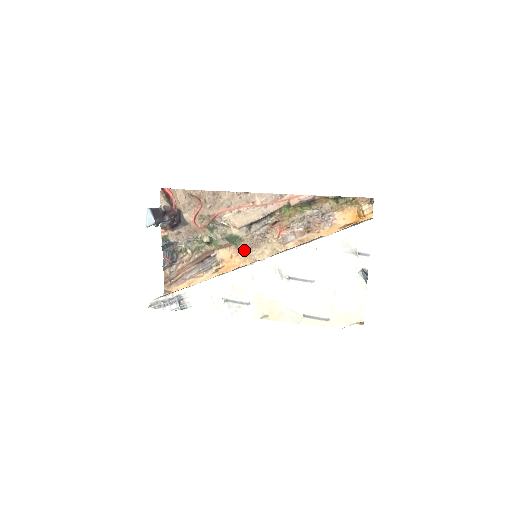
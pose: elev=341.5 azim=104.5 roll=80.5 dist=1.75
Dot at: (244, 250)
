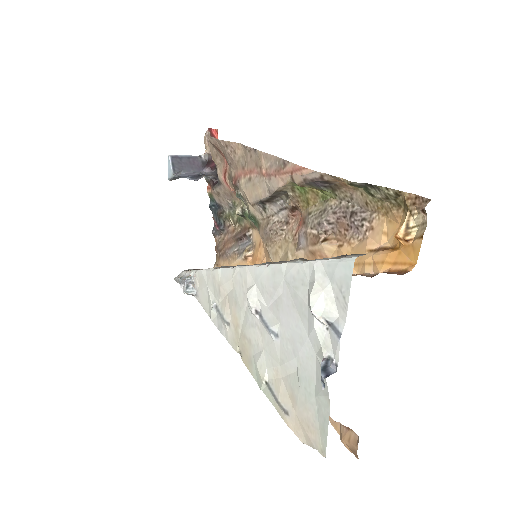
Dot at: (263, 240)
